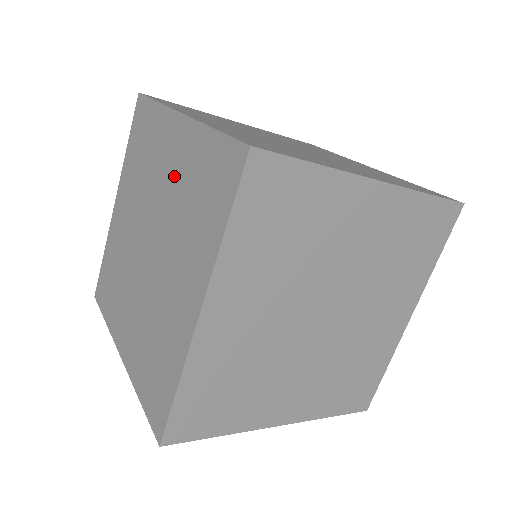
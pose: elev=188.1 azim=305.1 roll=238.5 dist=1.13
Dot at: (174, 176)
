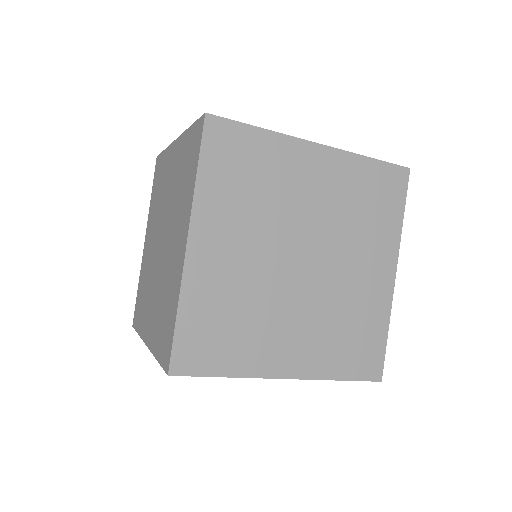
Dot at: (173, 179)
